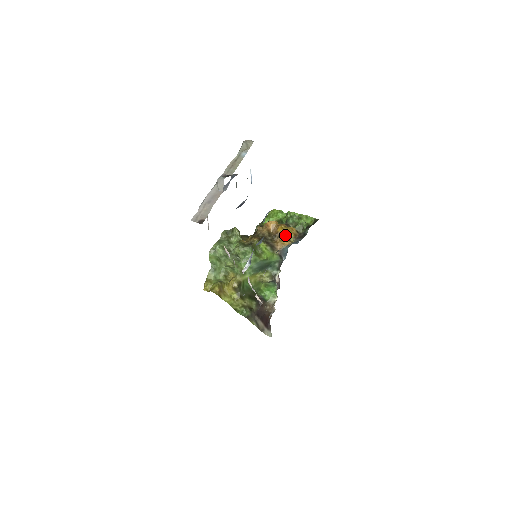
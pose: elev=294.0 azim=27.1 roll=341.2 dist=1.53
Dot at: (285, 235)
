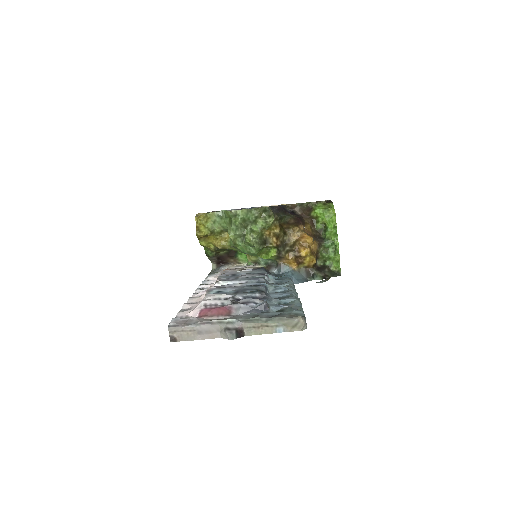
Dot at: (301, 259)
